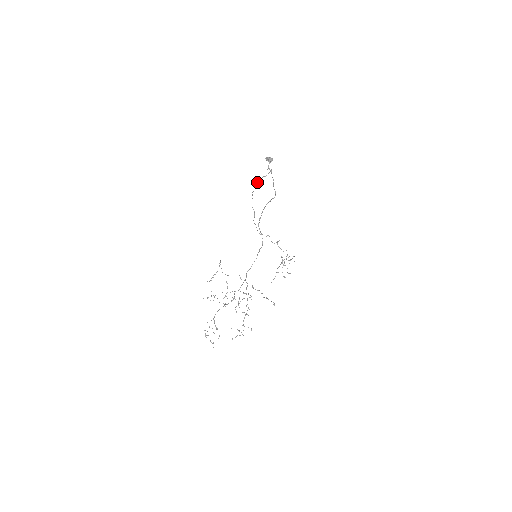
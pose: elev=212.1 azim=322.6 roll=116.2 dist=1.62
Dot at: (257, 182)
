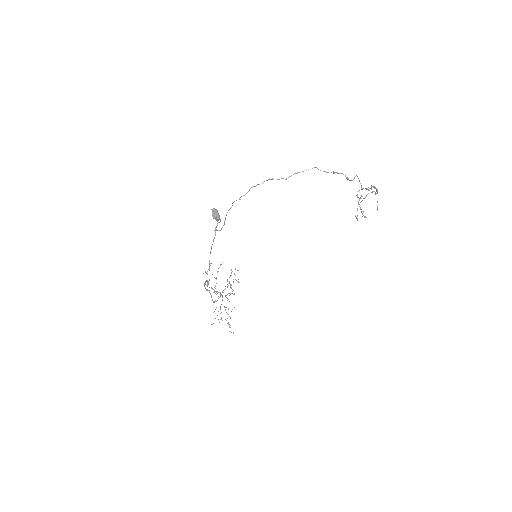
Dot at: occluded
